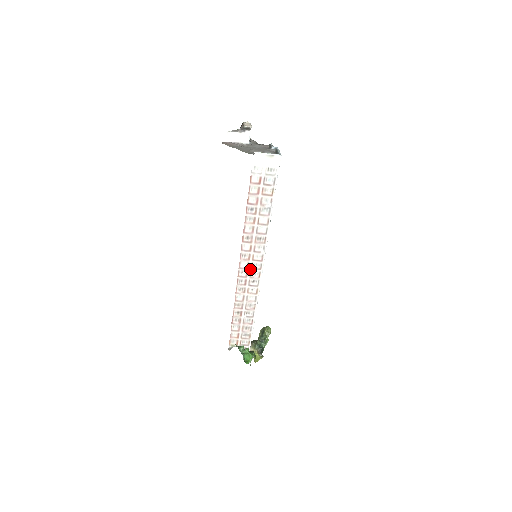
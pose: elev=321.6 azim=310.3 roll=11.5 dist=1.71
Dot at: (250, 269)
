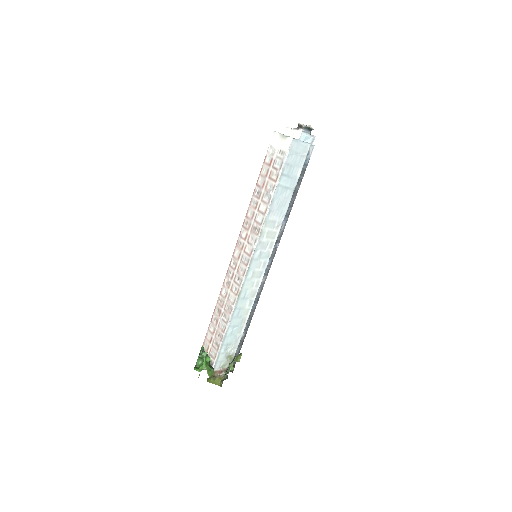
Dot at: (240, 262)
